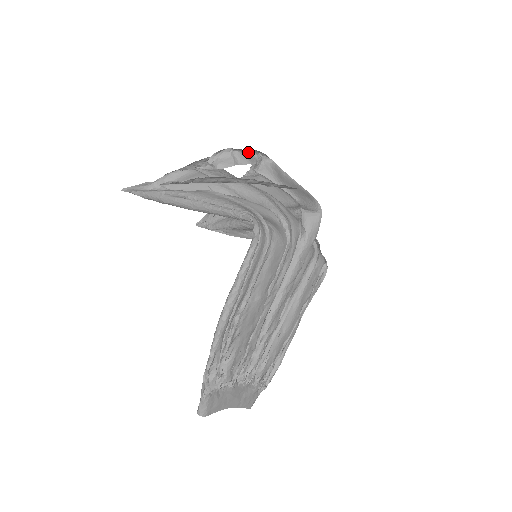
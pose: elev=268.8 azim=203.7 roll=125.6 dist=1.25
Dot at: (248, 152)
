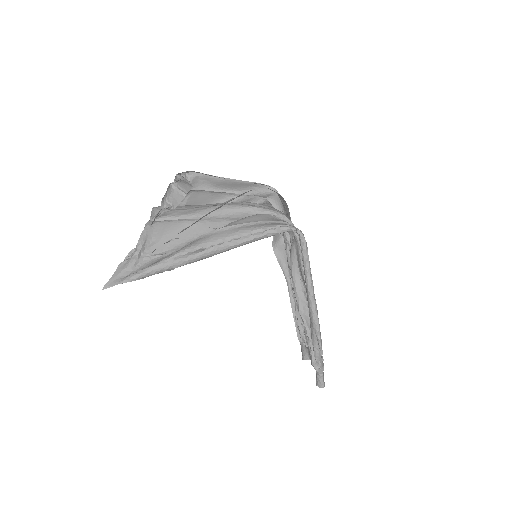
Dot at: (175, 178)
